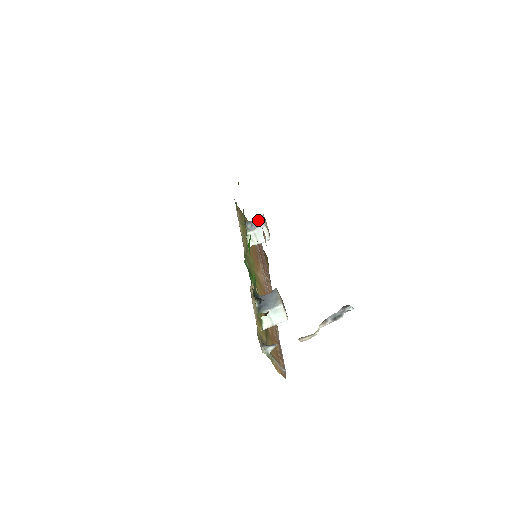
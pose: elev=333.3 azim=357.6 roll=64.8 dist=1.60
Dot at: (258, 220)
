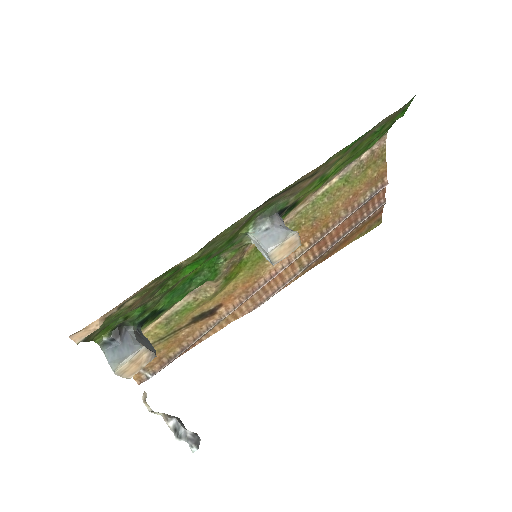
Dot at: (280, 232)
